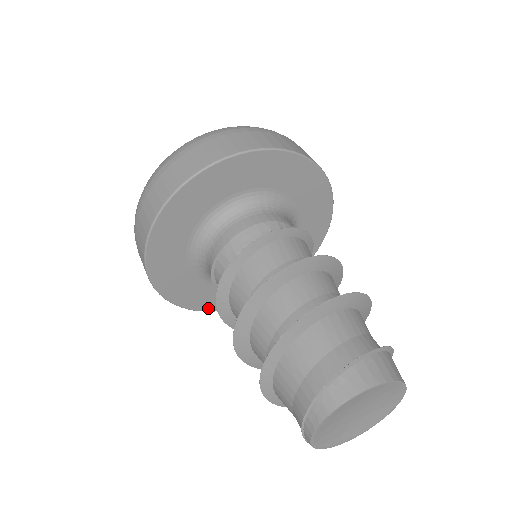
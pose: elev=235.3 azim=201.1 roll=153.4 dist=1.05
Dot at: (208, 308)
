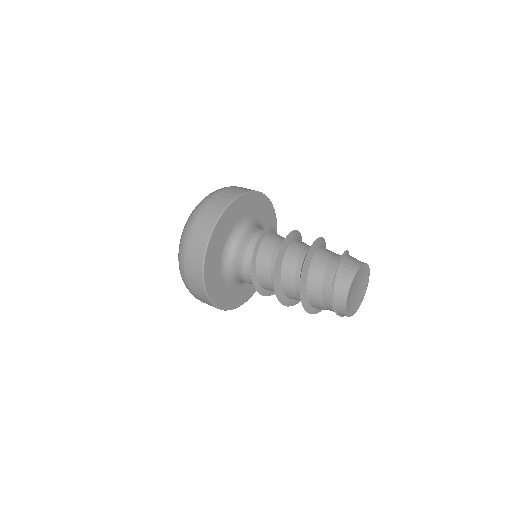
Dot at: occluded
